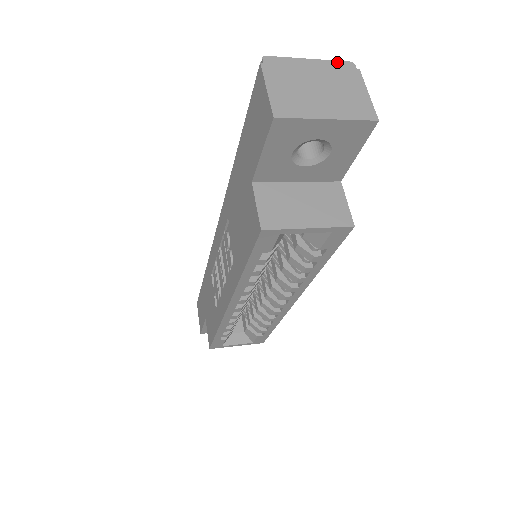
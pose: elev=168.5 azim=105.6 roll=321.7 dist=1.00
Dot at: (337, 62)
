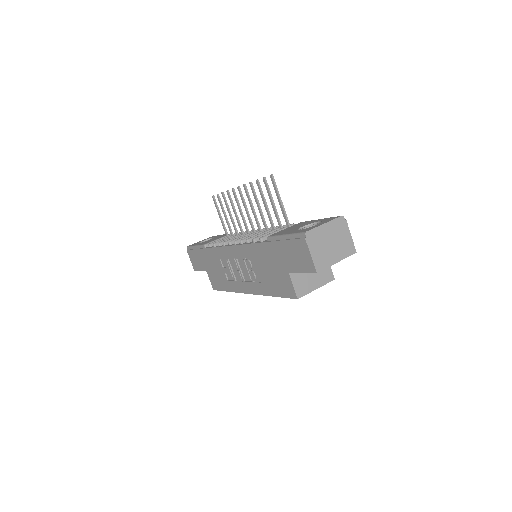
Dot at: (336, 219)
